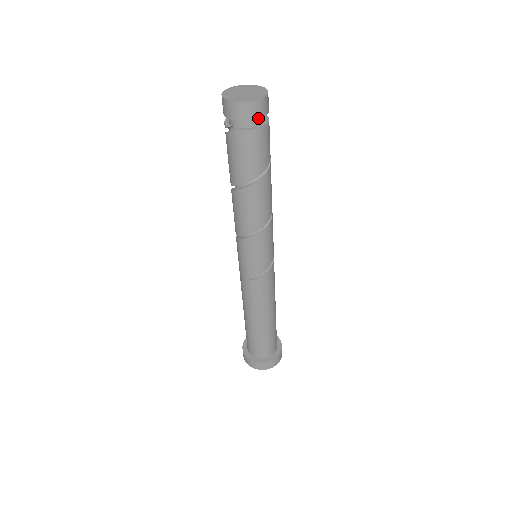
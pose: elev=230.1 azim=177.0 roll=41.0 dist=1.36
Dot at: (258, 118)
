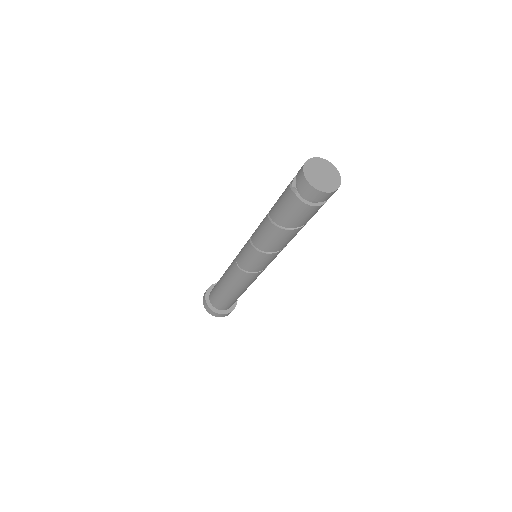
Dot at: (316, 201)
